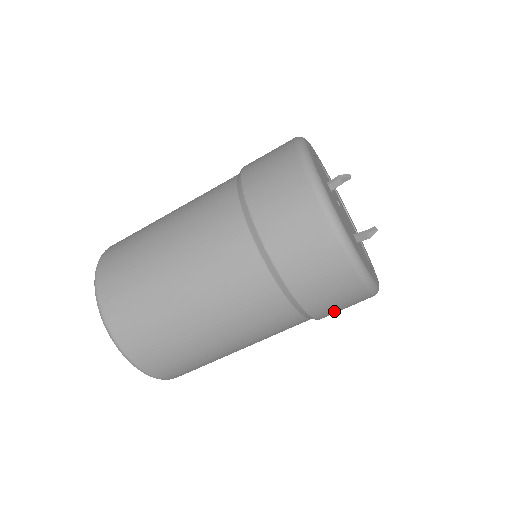
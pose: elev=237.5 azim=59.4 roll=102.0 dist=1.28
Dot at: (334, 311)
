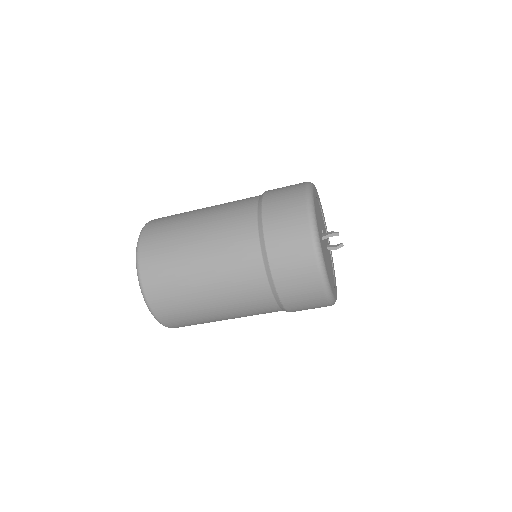
Dot at: occluded
